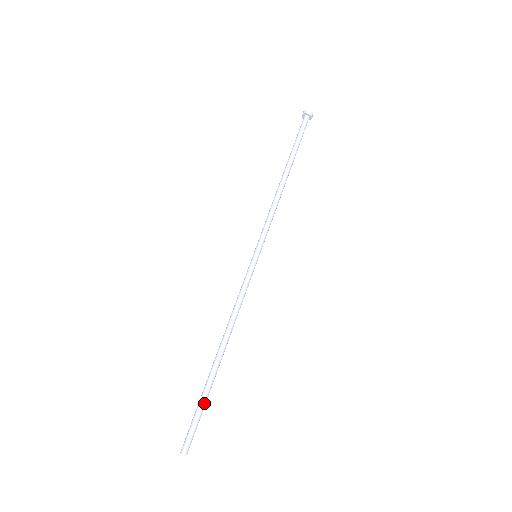
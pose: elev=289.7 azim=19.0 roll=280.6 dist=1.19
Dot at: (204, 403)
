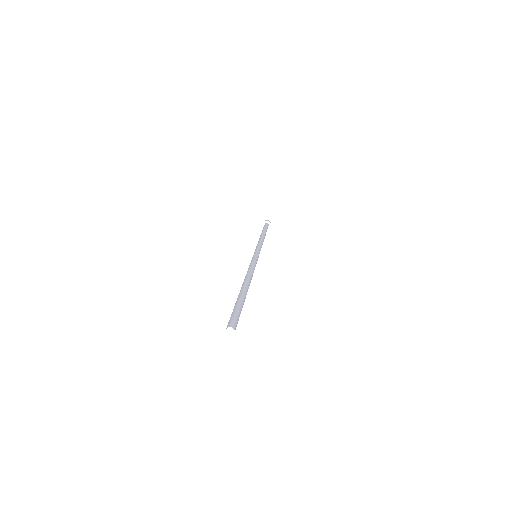
Dot at: (241, 304)
